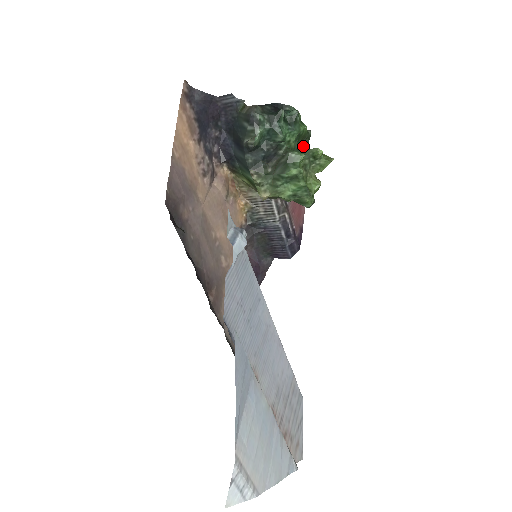
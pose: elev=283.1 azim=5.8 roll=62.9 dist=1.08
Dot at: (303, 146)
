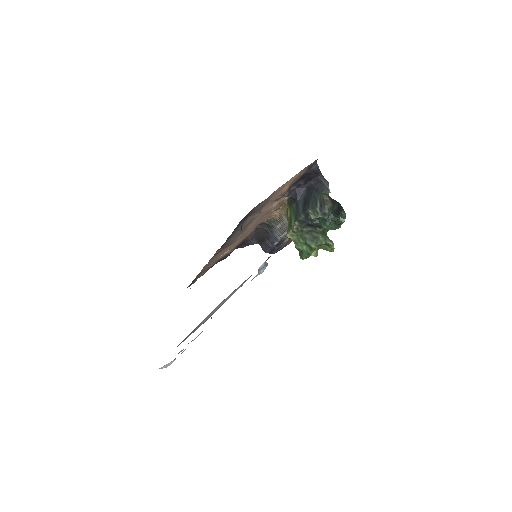
Dot at: occluded
